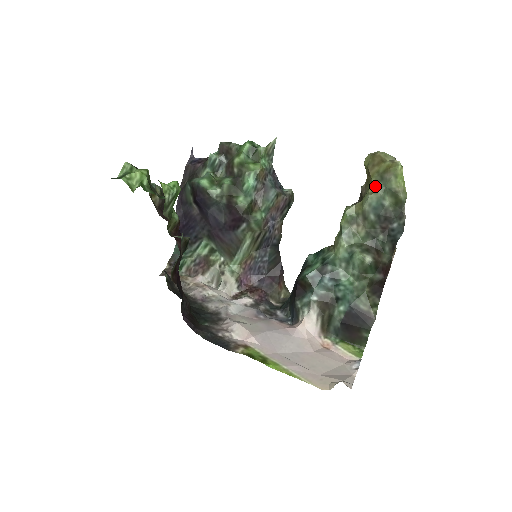
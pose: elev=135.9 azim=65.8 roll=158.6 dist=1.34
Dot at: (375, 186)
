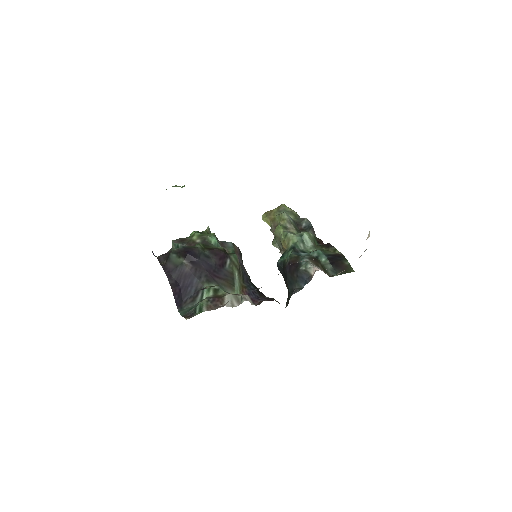
Dot at: occluded
